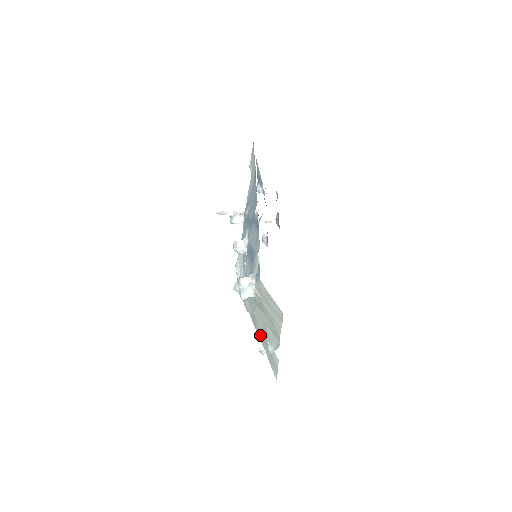
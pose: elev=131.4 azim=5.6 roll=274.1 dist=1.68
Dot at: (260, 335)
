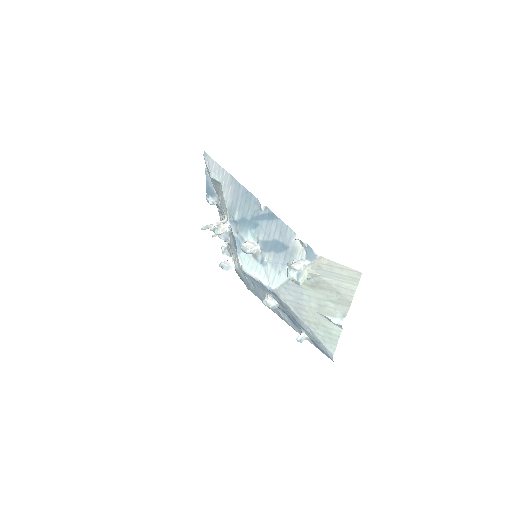
Dot at: (307, 319)
